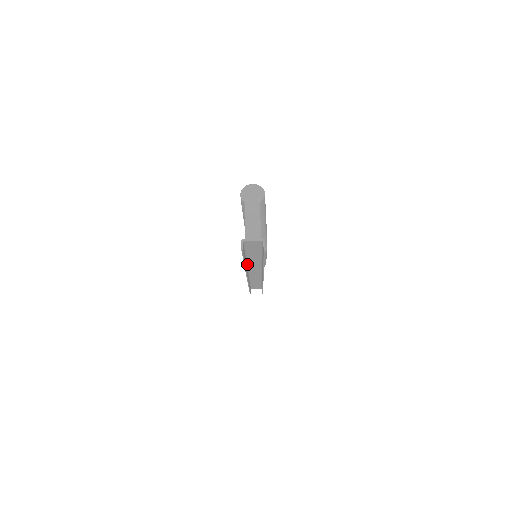
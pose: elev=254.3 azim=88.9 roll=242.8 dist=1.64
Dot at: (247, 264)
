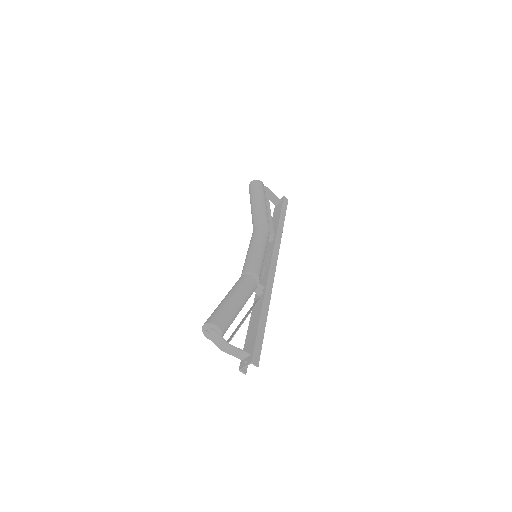
Dot at: (257, 295)
